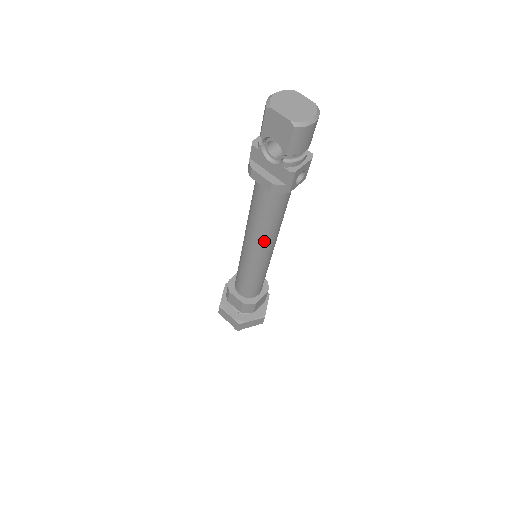
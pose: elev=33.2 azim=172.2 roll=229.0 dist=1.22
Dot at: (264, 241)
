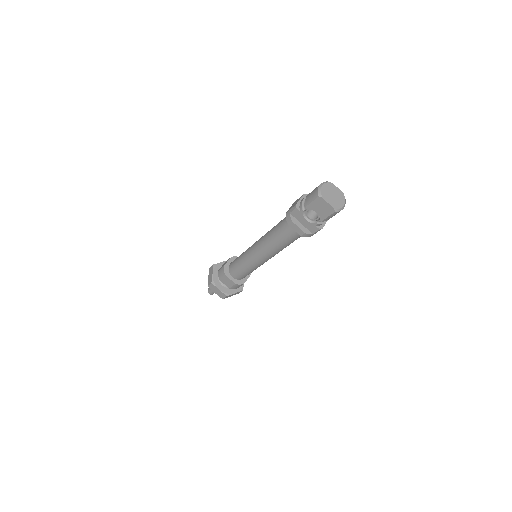
Dot at: (274, 254)
